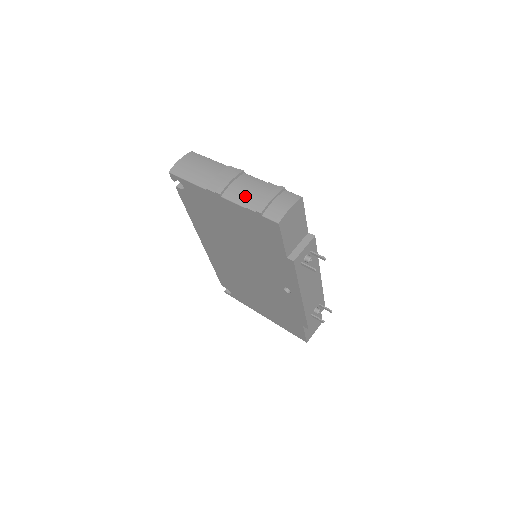
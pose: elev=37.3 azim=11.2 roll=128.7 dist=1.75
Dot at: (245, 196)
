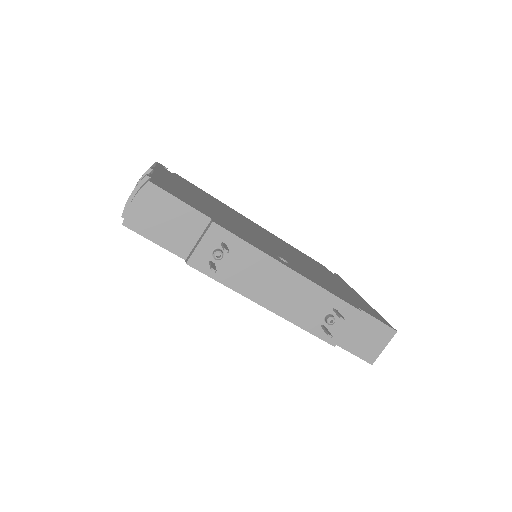
Dot at: occluded
